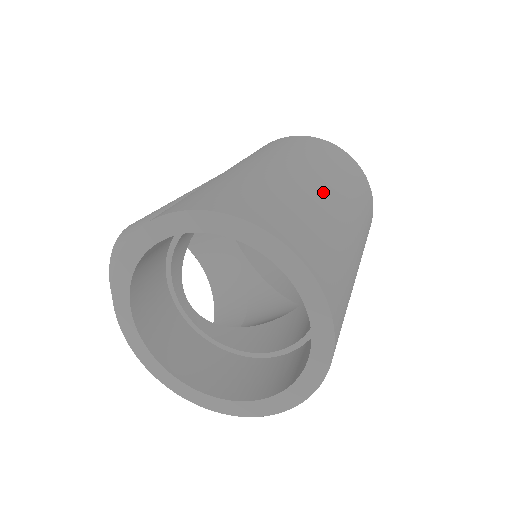
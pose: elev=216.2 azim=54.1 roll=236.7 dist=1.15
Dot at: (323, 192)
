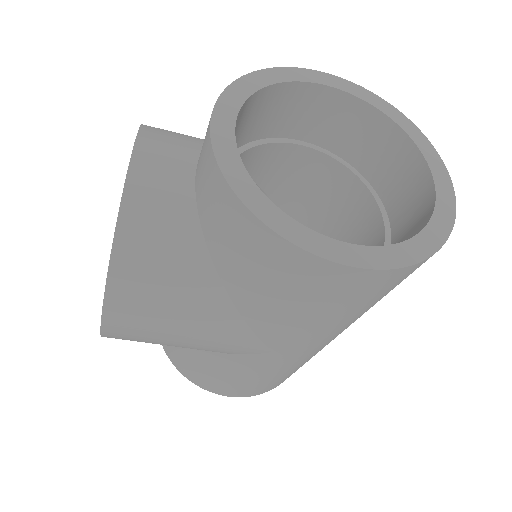
Dot at: occluded
